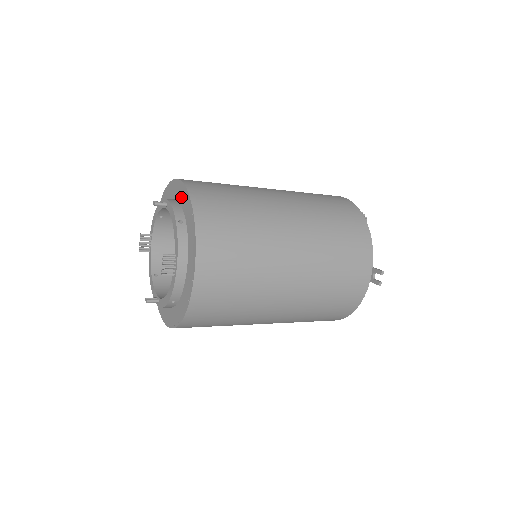
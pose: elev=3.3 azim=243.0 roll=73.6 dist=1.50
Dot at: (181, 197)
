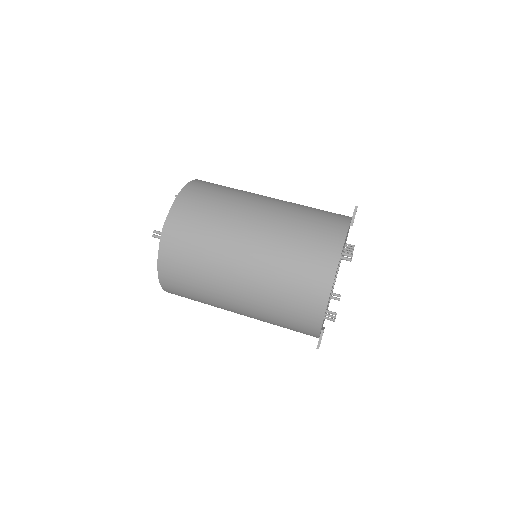
Dot at: occluded
